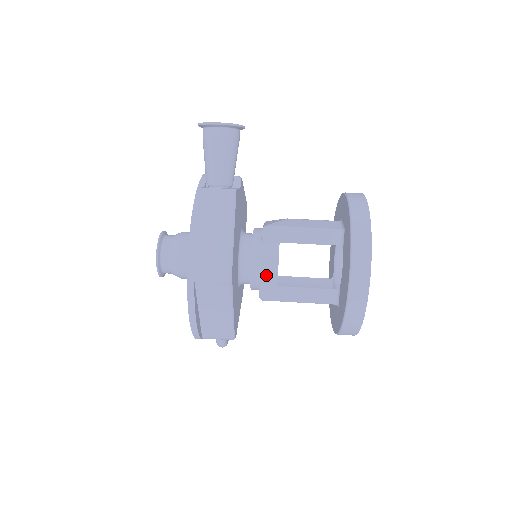
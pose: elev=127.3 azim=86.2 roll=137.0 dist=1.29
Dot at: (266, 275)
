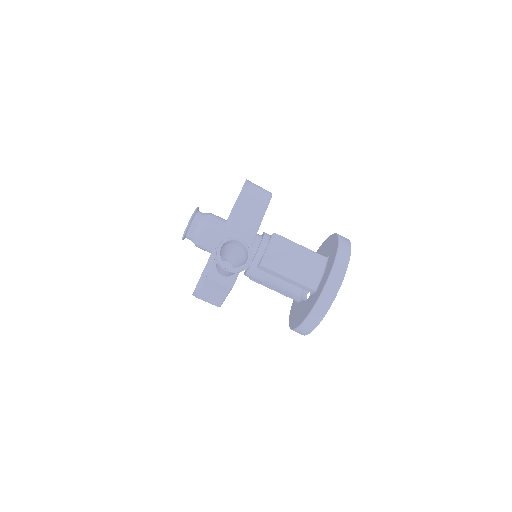
Dot at: occluded
